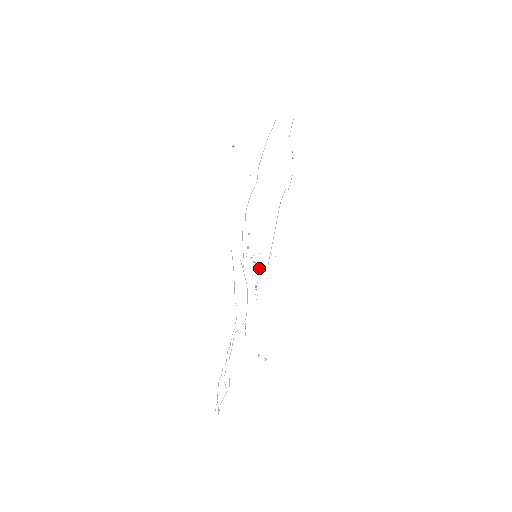
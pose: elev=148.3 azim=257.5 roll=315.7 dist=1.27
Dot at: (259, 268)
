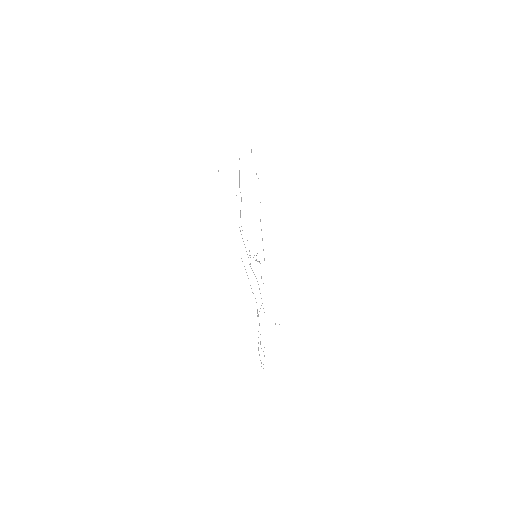
Dot at: occluded
